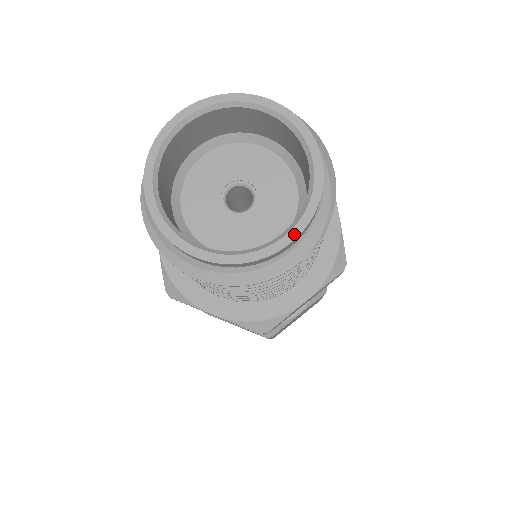
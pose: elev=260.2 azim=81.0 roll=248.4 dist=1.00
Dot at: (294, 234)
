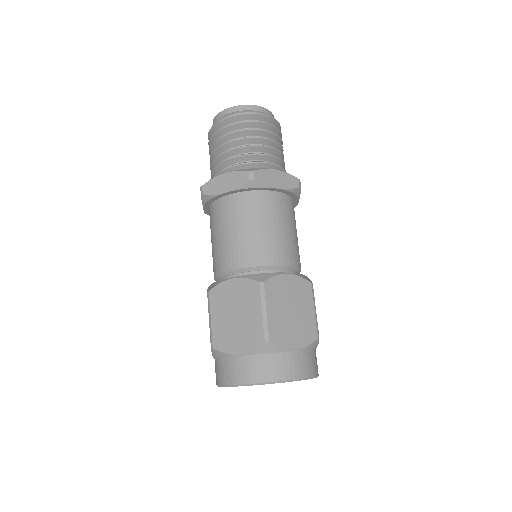
Dot at: (262, 108)
